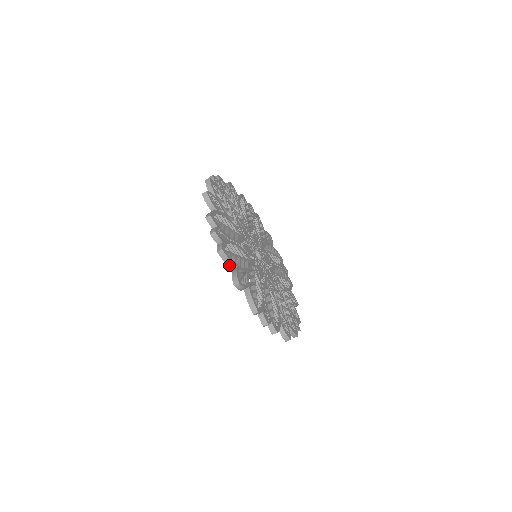
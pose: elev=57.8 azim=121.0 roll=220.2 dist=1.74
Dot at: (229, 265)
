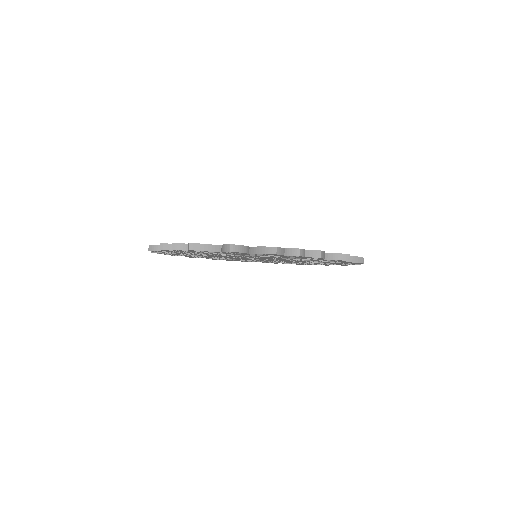
Dot at: (161, 252)
